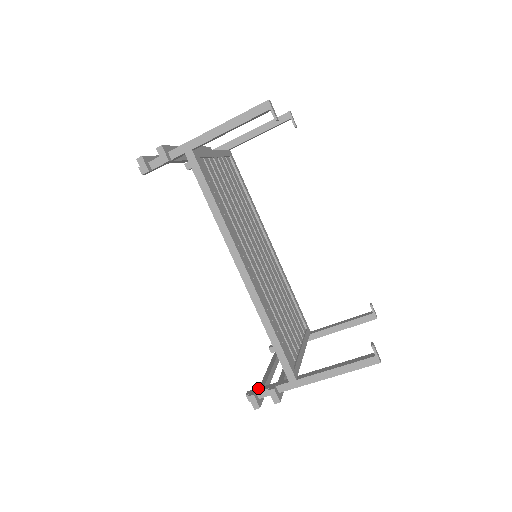
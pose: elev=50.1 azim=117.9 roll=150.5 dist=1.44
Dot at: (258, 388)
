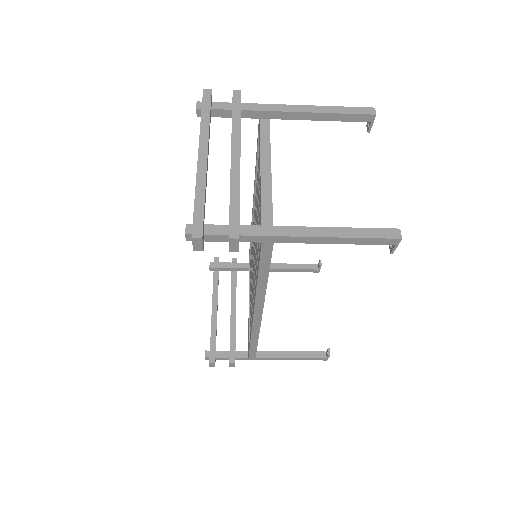
Dot at: (216, 352)
